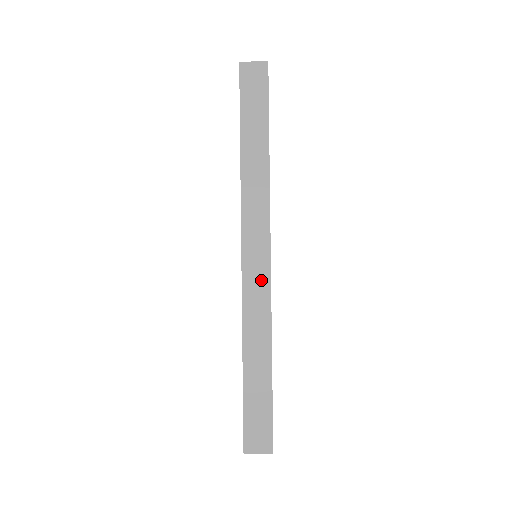
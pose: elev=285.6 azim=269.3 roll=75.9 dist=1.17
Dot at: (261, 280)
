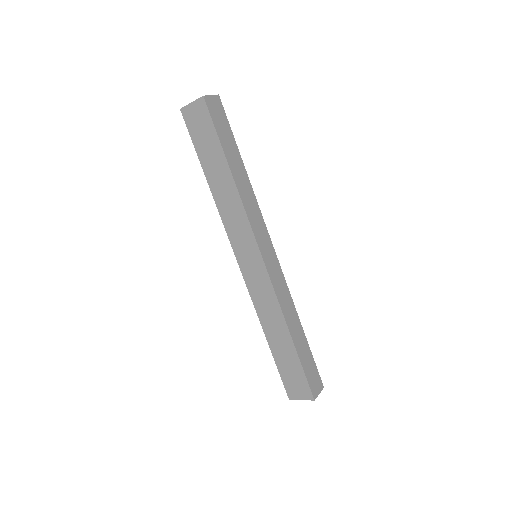
Dot at: (277, 270)
